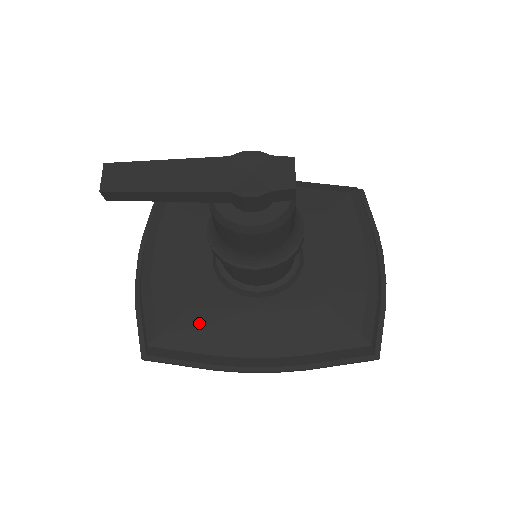
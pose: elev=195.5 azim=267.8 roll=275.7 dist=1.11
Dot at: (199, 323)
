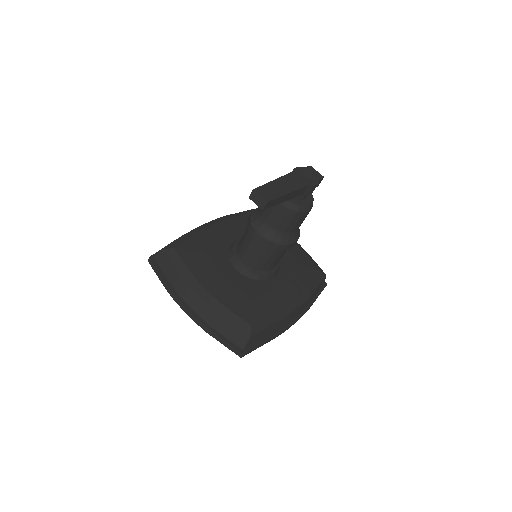
Dot at: (263, 305)
